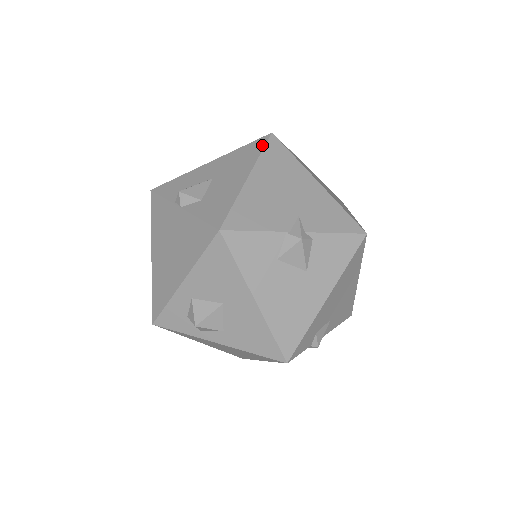
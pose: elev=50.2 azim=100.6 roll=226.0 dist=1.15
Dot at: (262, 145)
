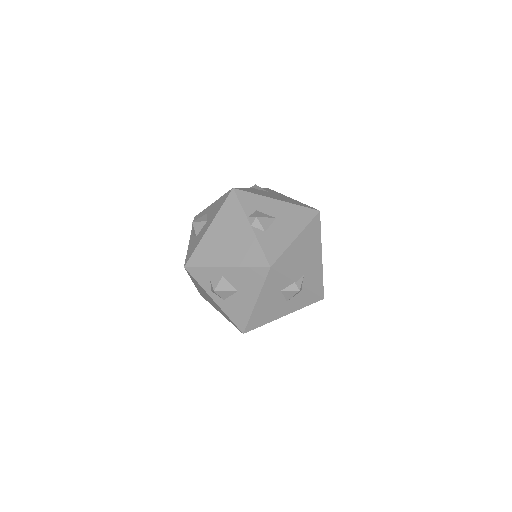
Dot at: (312, 217)
